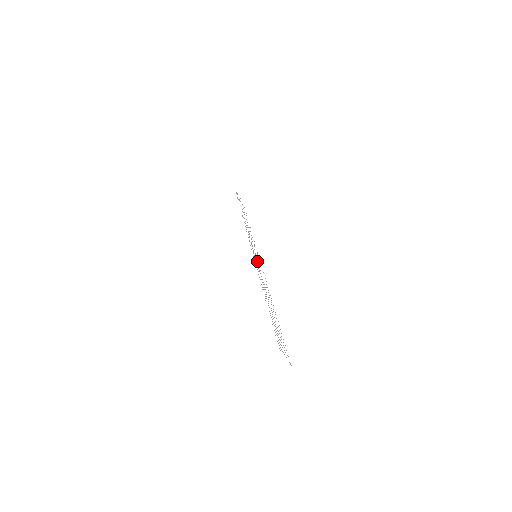
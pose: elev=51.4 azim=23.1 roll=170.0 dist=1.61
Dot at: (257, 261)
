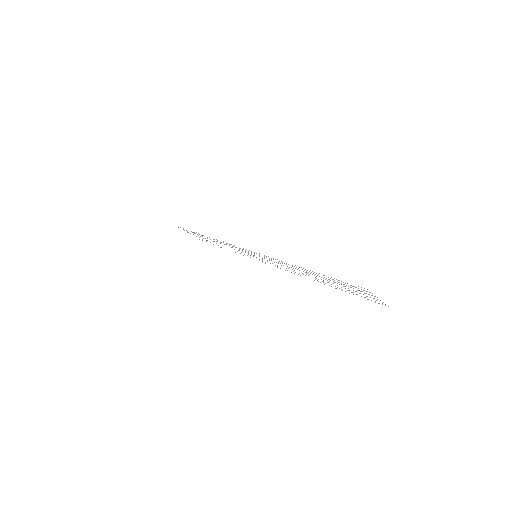
Dot at: occluded
